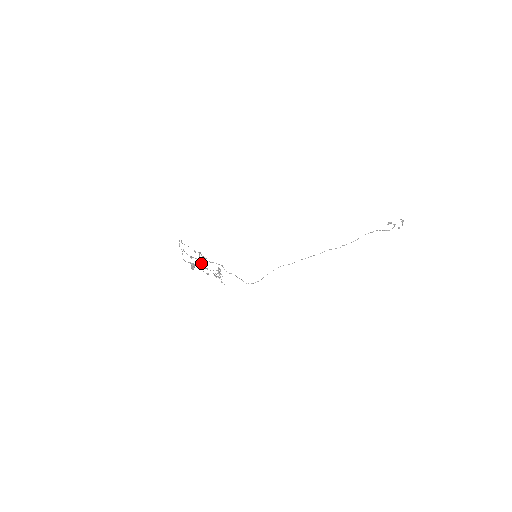
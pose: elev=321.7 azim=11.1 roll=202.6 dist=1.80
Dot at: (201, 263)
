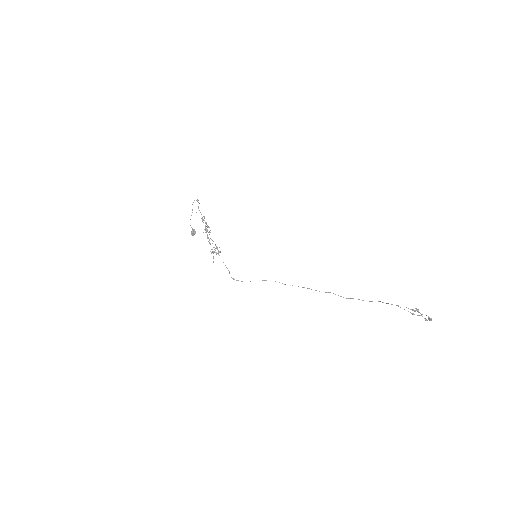
Dot at: (205, 232)
